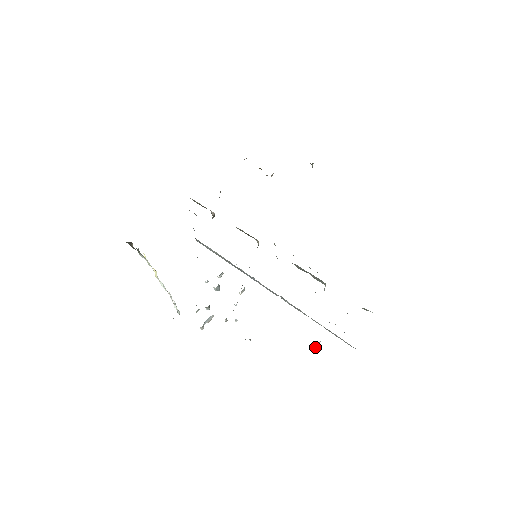
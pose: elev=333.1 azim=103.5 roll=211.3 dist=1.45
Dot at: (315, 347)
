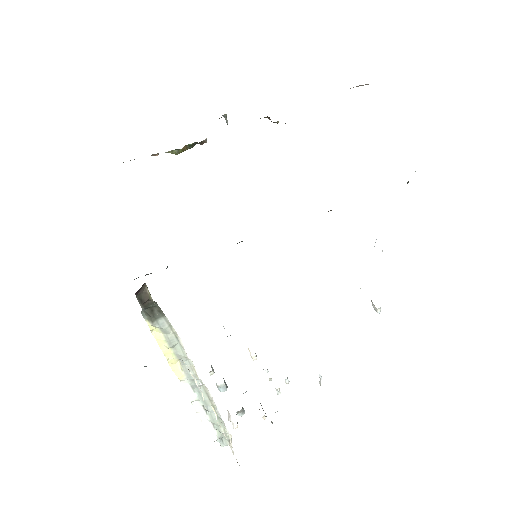
Dot at: occluded
